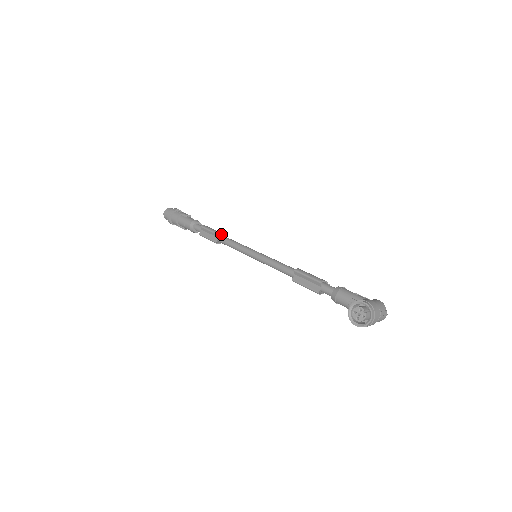
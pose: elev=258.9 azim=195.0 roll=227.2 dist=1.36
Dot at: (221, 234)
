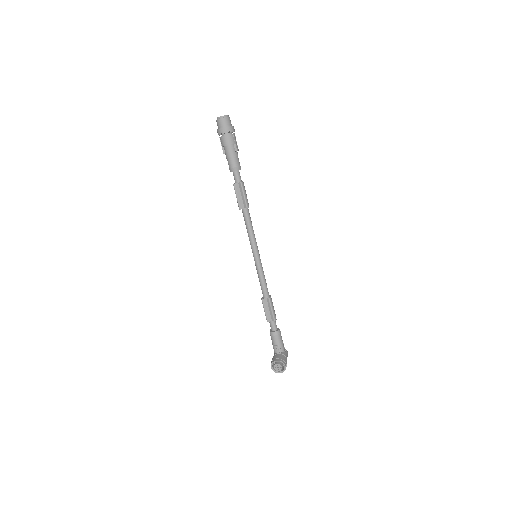
Dot at: (248, 203)
